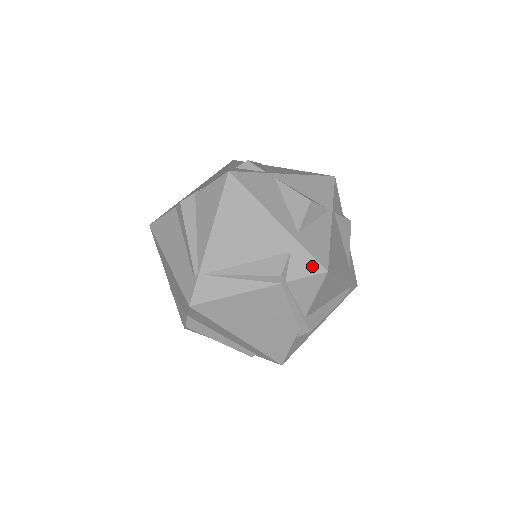
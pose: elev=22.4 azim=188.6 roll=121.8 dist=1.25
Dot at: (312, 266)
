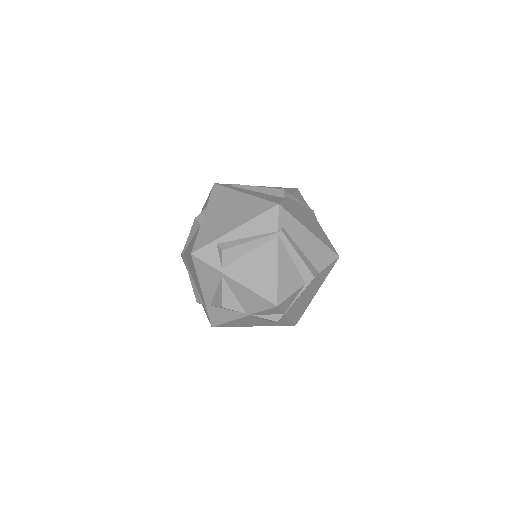
Dot at: (208, 318)
